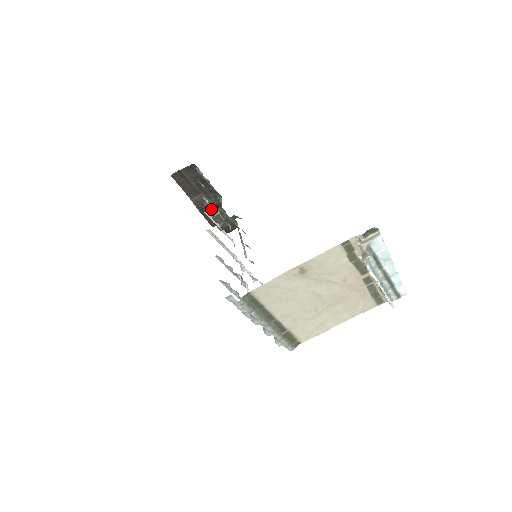
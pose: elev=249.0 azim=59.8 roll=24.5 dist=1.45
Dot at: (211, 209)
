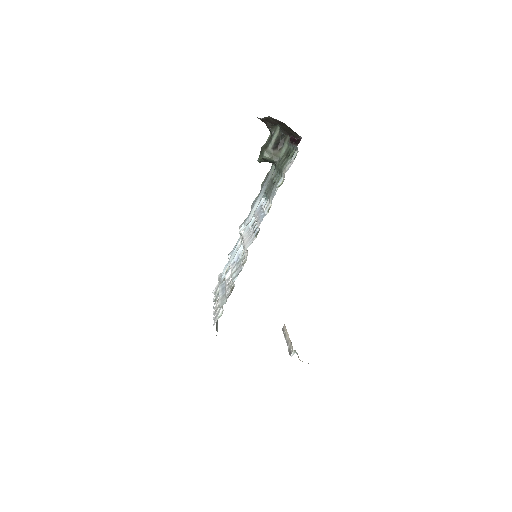
Dot at: (271, 143)
